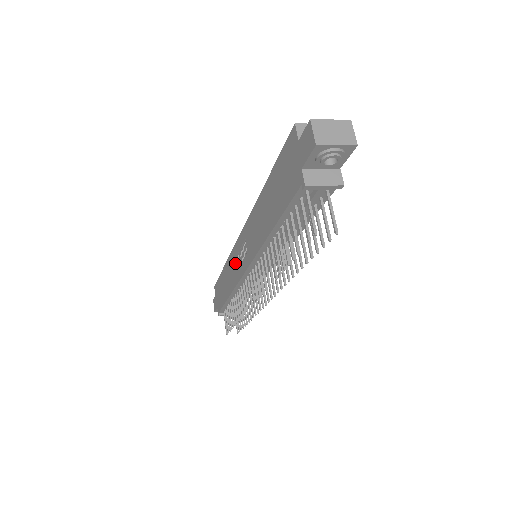
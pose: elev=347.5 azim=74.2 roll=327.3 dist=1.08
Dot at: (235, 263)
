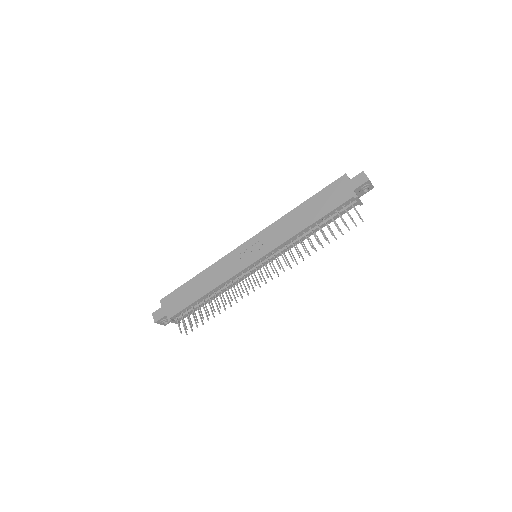
Dot at: (232, 262)
